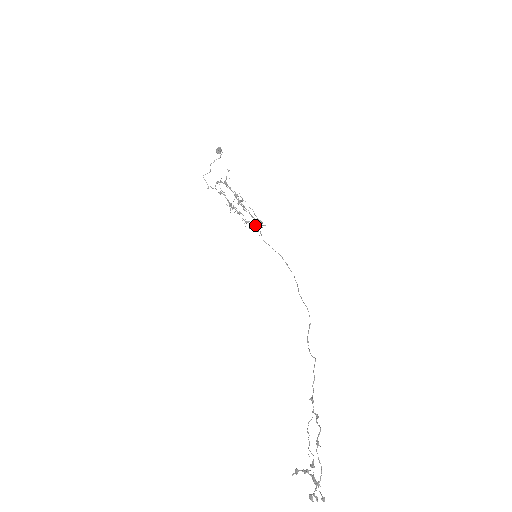
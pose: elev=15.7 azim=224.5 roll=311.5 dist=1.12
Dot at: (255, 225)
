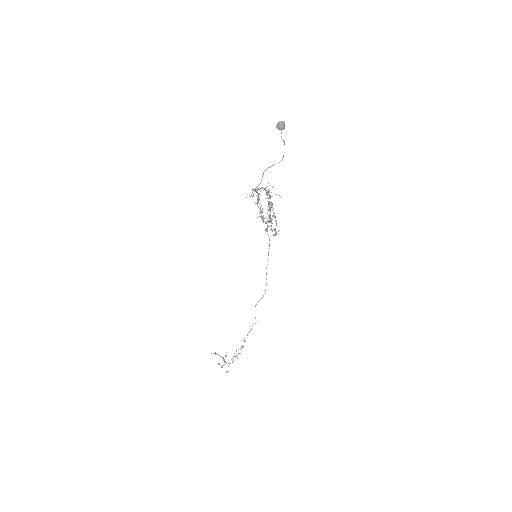
Dot at: (269, 226)
